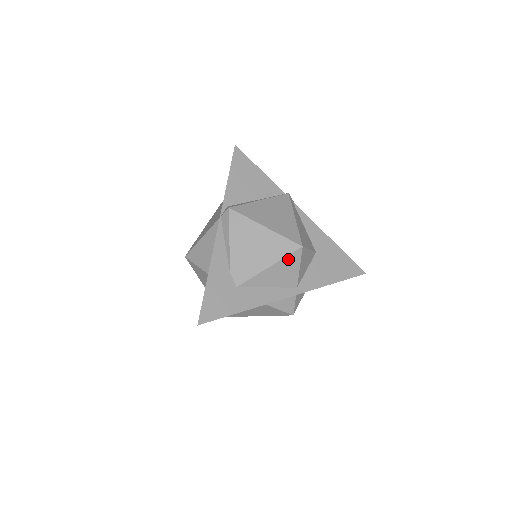
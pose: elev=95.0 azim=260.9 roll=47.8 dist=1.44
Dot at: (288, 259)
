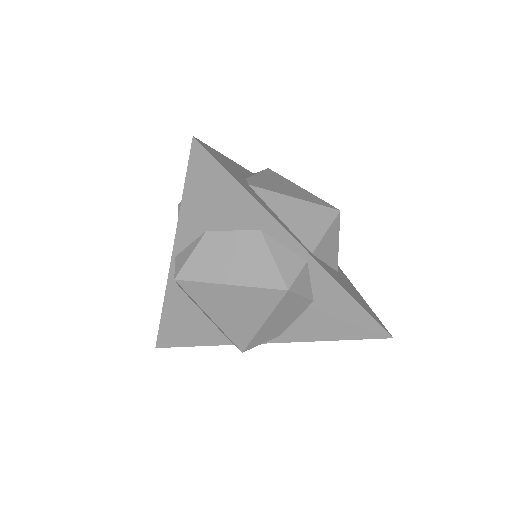
Dot at: (319, 209)
